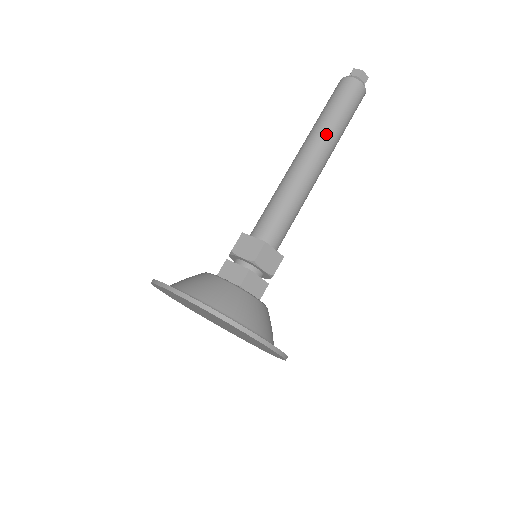
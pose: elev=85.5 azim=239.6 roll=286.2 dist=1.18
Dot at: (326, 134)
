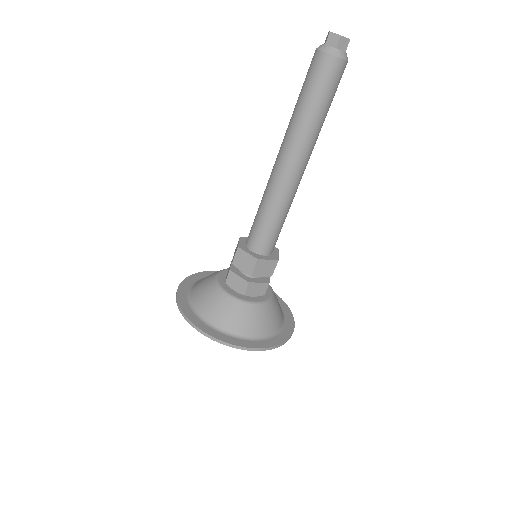
Dot at: (303, 136)
